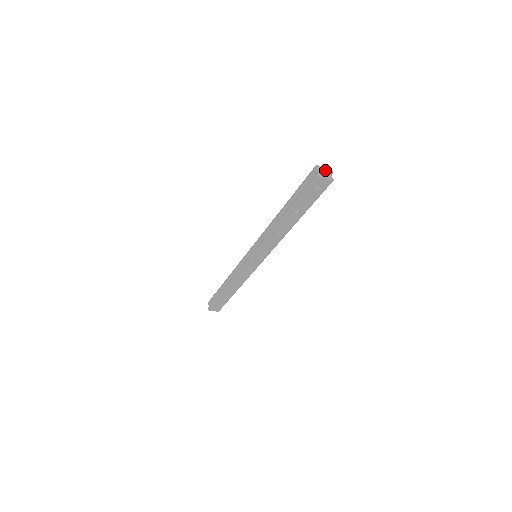
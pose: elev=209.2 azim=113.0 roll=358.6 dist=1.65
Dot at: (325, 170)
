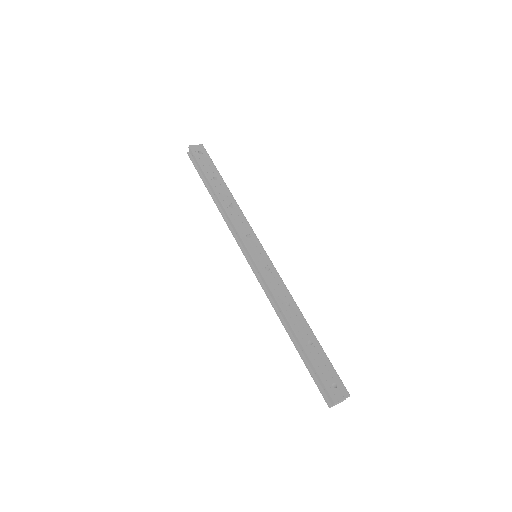
Dot at: (342, 400)
